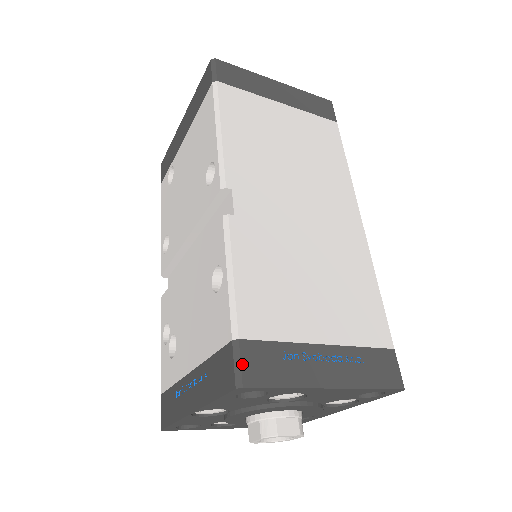
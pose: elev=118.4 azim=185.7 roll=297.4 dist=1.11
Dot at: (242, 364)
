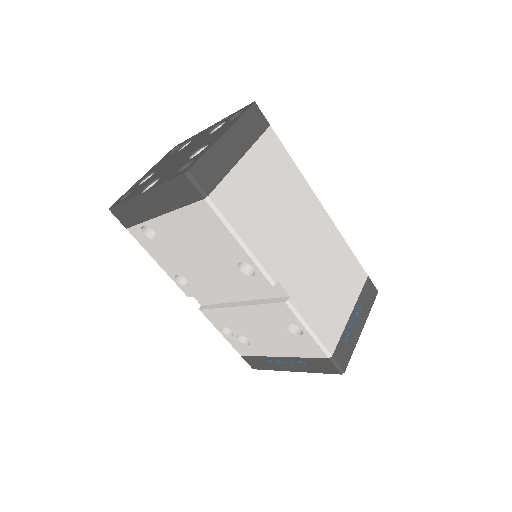
Dot at: (339, 364)
